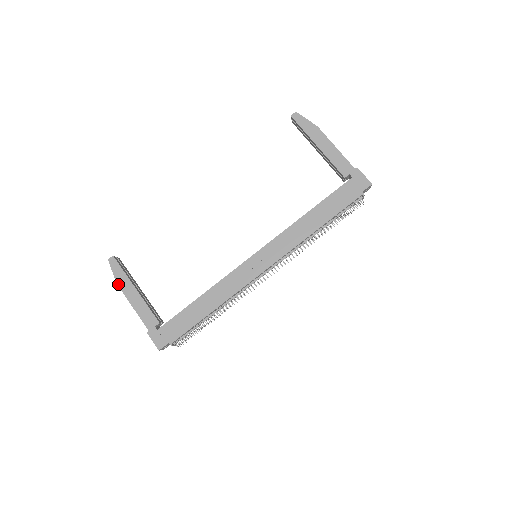
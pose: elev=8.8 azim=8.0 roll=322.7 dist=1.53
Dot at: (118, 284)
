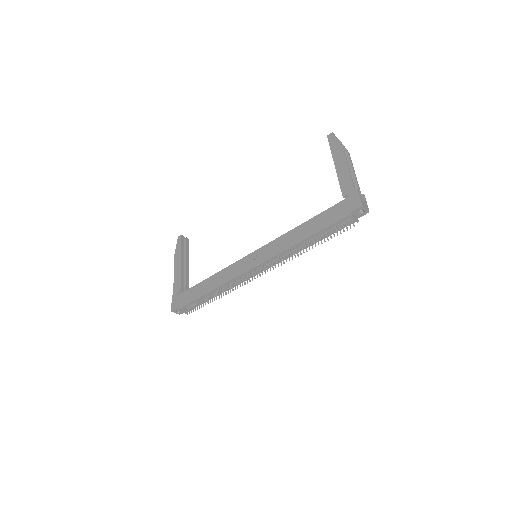
Dot at: (175, 256)
